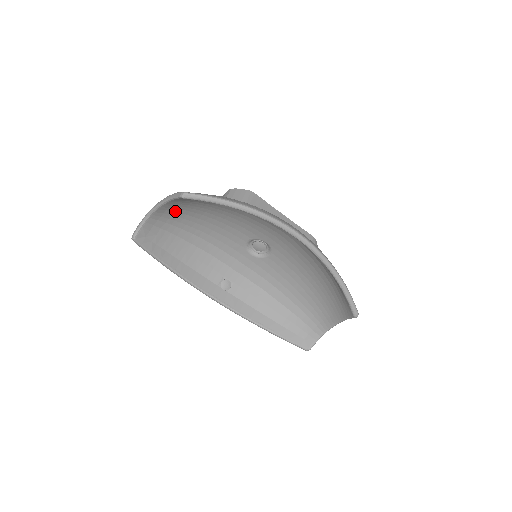
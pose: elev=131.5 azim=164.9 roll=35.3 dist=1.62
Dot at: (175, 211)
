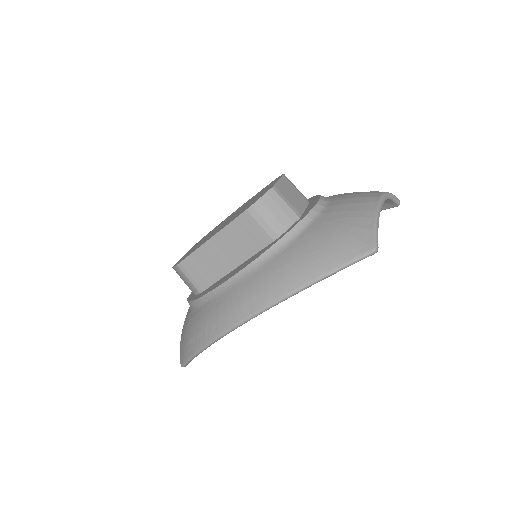
Dot at: occluded
